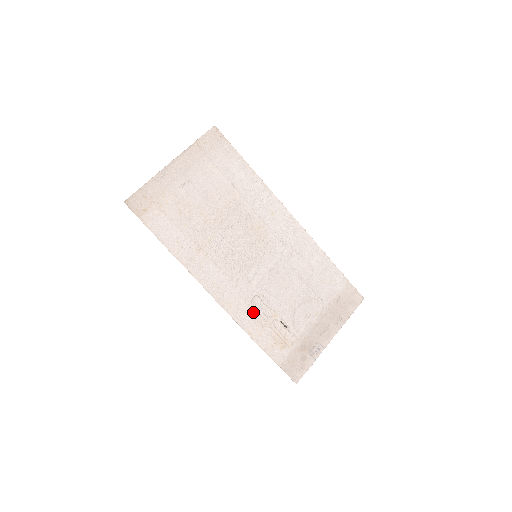
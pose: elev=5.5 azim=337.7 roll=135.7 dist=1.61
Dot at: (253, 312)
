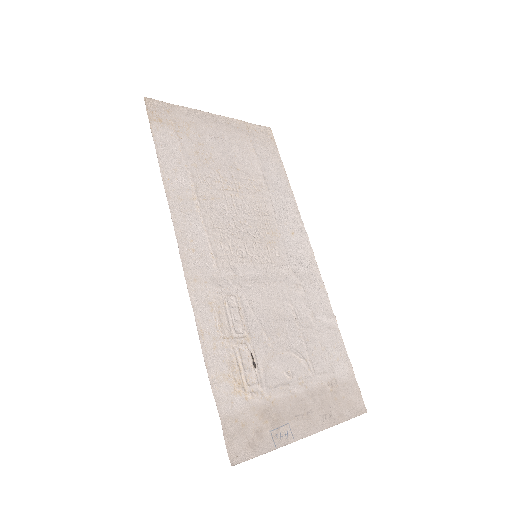
Dot at: (221, 311)
